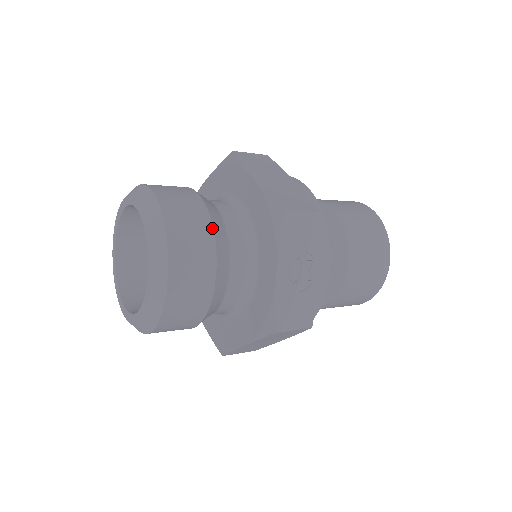
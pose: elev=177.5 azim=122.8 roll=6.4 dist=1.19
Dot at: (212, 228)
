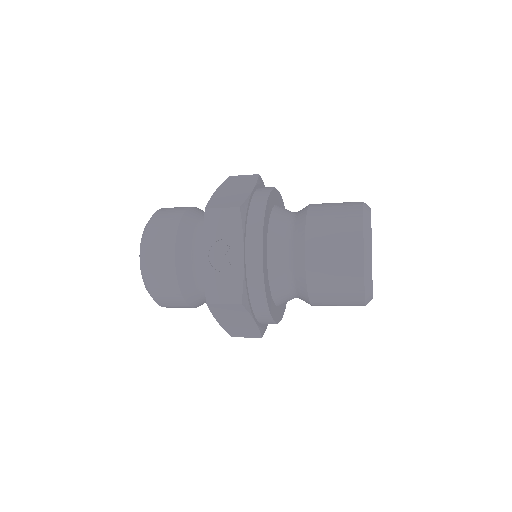
Dot at: (177, 229)
